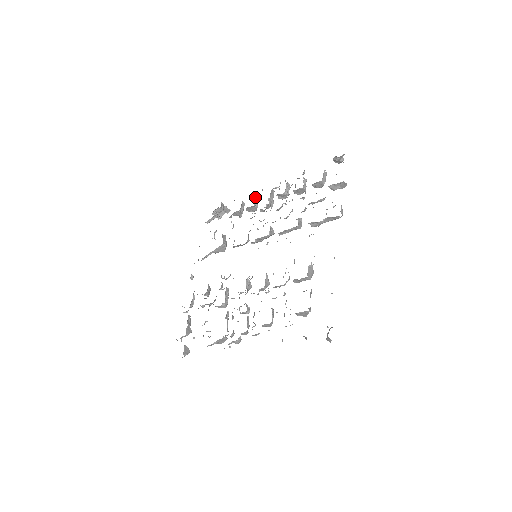
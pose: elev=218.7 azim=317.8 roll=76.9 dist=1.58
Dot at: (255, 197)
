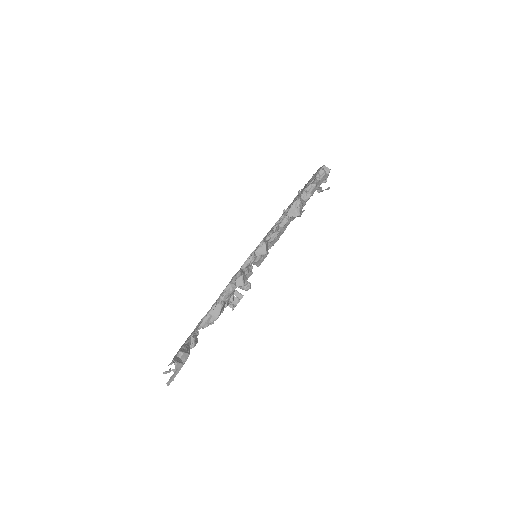
Dot at: occluded
